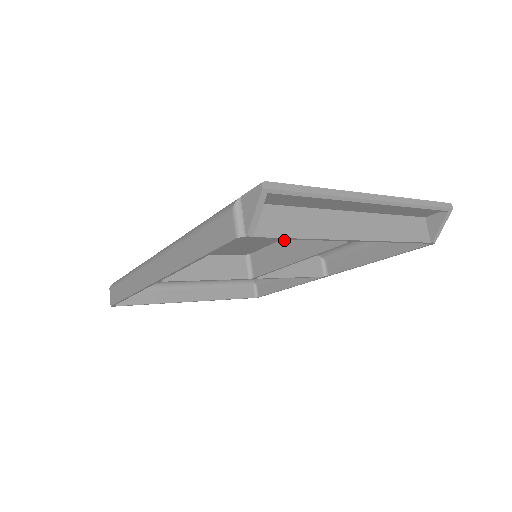
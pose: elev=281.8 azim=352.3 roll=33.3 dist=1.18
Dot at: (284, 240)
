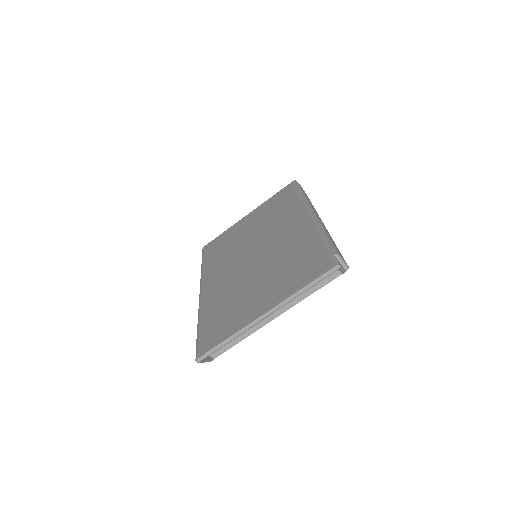
Dot at: occluded
